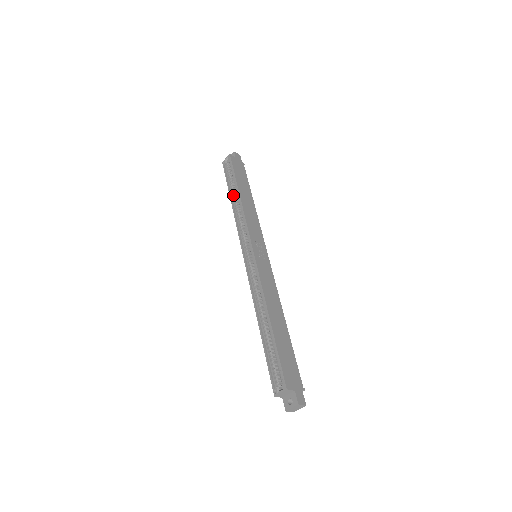
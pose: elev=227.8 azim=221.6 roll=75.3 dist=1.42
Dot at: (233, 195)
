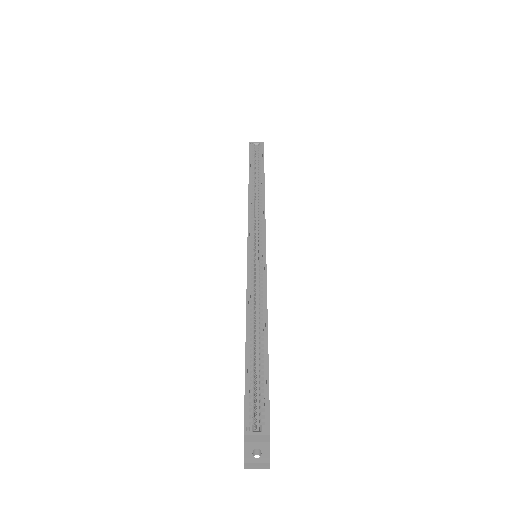
Dot at: (253, 179)
